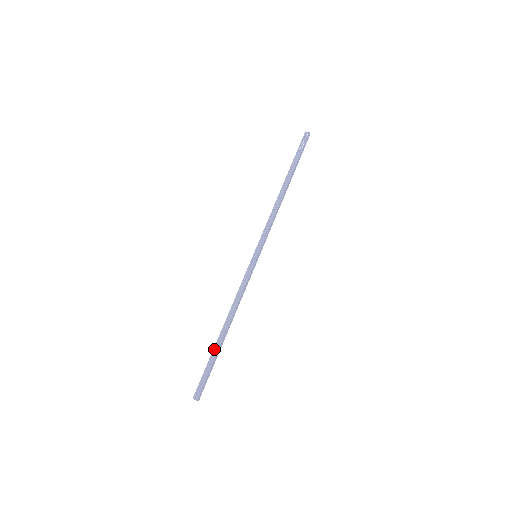
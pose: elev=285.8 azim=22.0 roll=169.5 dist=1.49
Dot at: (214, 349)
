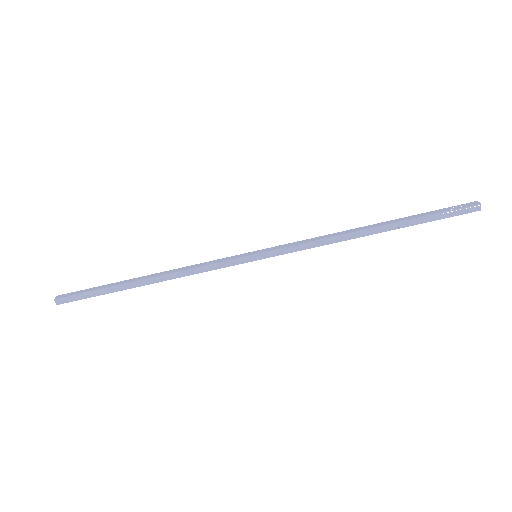
Dot at: (118, 286)
